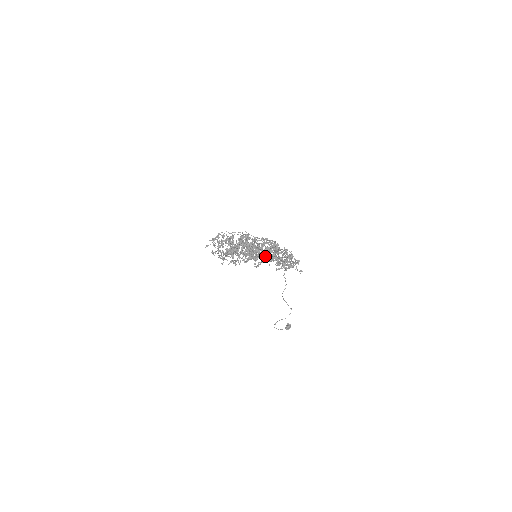
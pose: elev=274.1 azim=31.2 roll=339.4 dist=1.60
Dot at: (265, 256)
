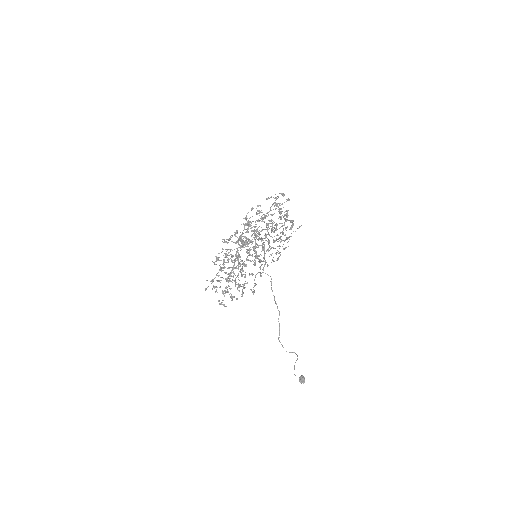
Dot at: (277, 203)
